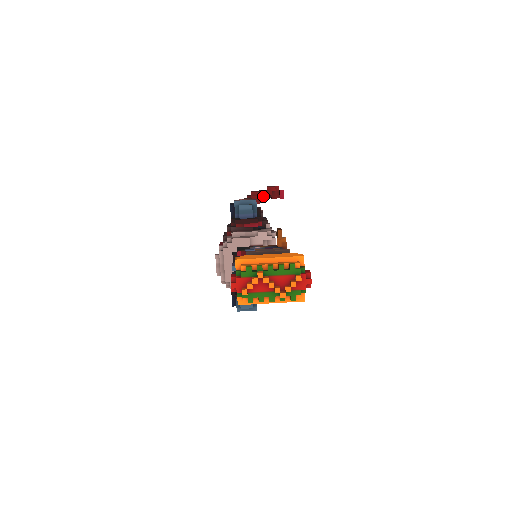
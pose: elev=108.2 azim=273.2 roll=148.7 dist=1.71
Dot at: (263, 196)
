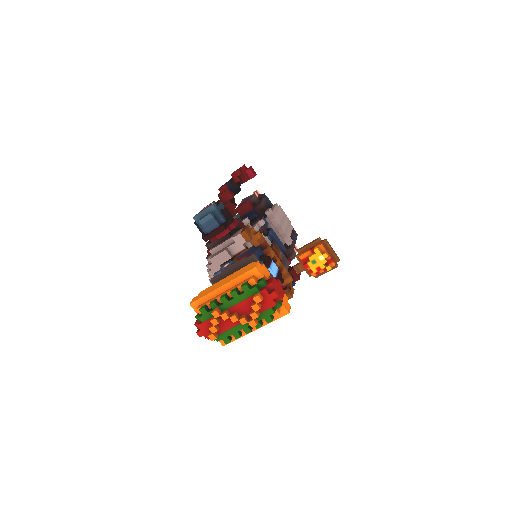
Dot at: (232, 186)
